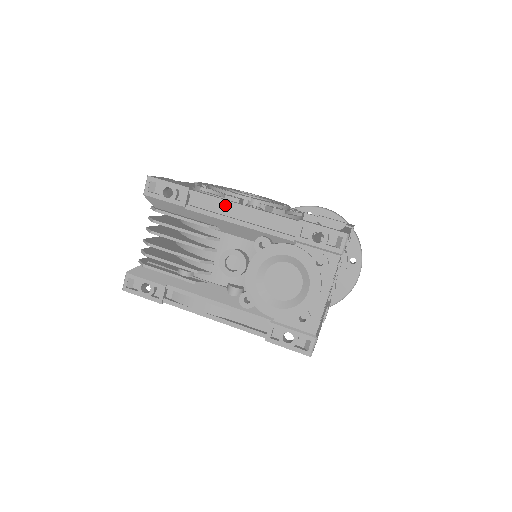
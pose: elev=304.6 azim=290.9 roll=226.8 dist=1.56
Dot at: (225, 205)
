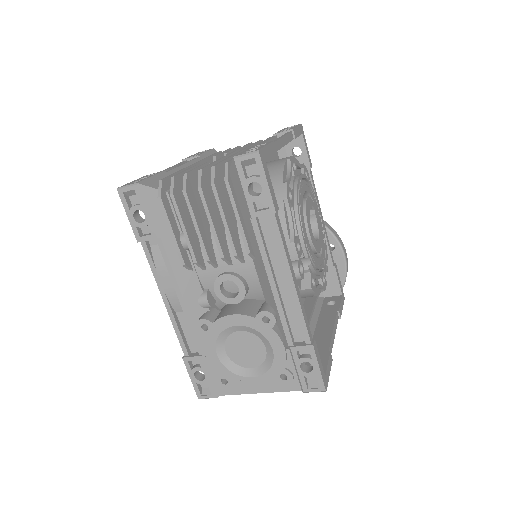
Dot at: (282, 258)
